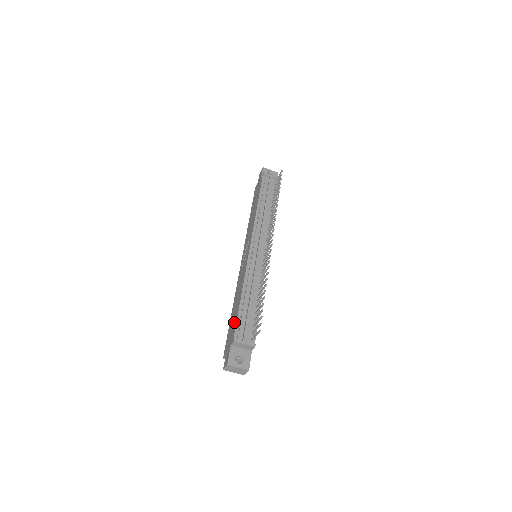
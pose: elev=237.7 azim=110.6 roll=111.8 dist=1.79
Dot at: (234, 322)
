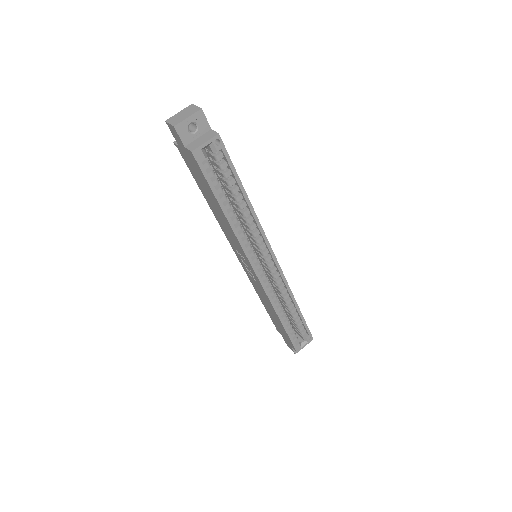
Dot at: (195, 177)
